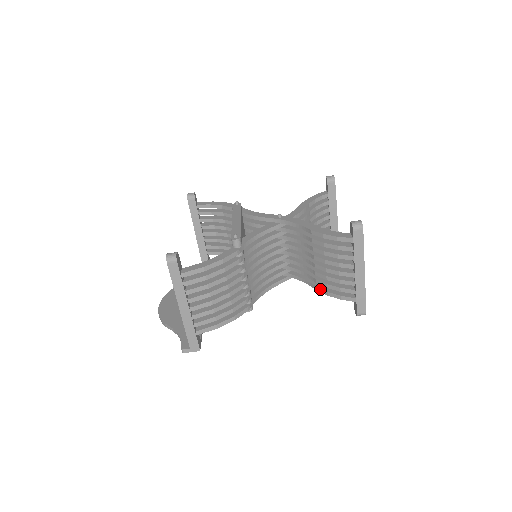
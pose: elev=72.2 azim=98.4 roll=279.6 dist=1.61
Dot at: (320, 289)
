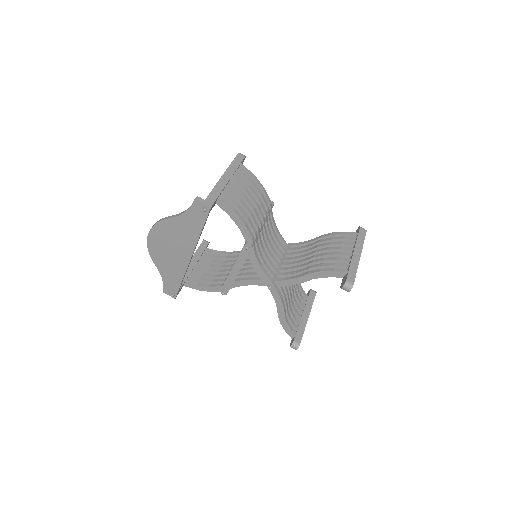
Dot at: (312, 270)
